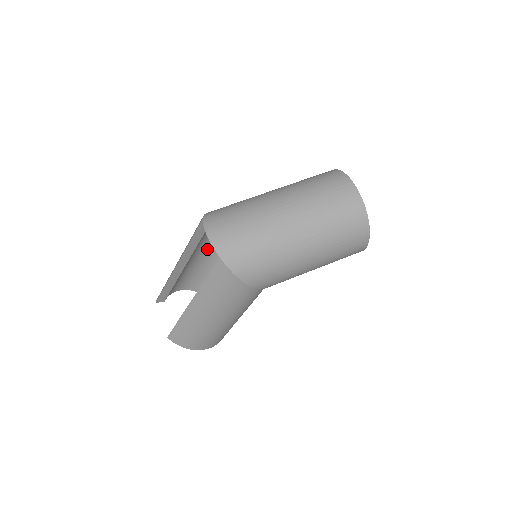
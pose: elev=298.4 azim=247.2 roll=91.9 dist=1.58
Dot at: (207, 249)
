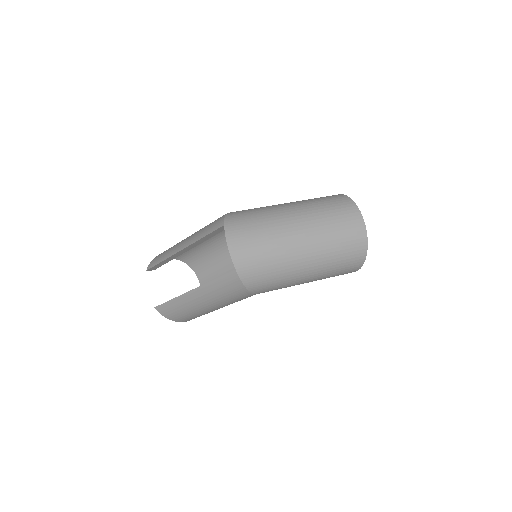
Dot at: occluded
